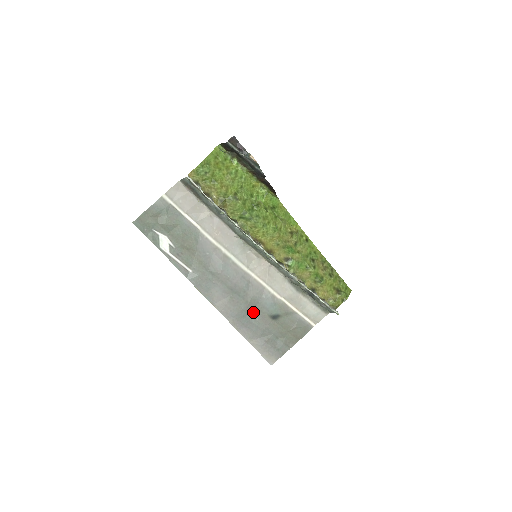
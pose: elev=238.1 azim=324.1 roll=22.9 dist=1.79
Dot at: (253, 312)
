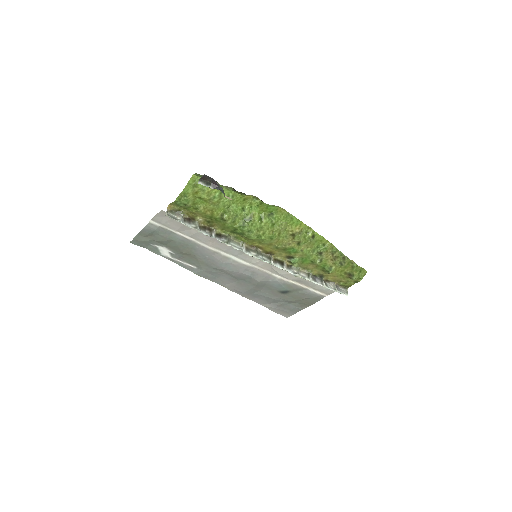
Dot at: (262, 289)
